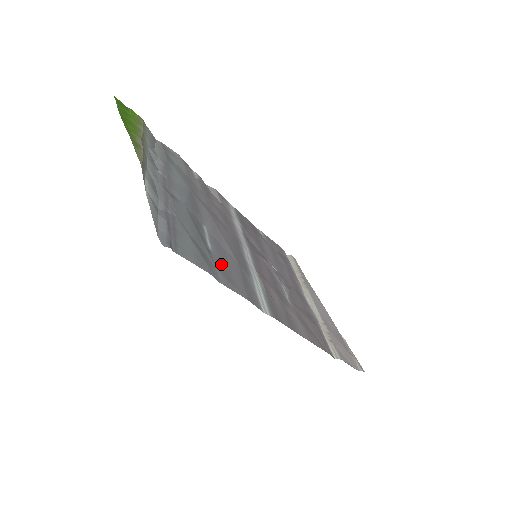
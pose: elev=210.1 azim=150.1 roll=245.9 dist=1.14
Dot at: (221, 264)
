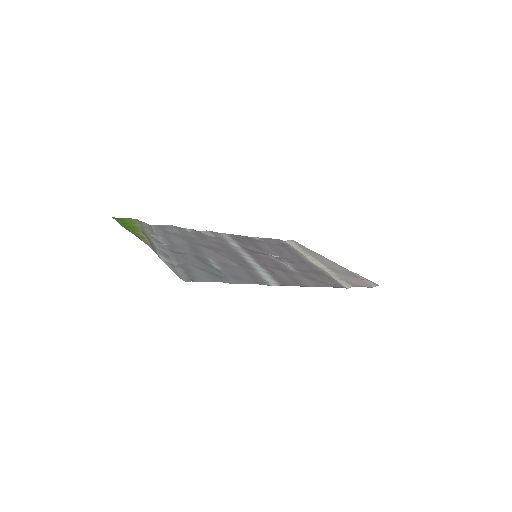
Dot at: (229, 274)
